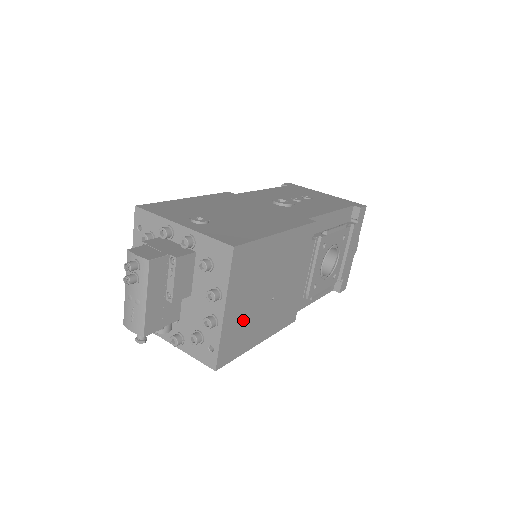
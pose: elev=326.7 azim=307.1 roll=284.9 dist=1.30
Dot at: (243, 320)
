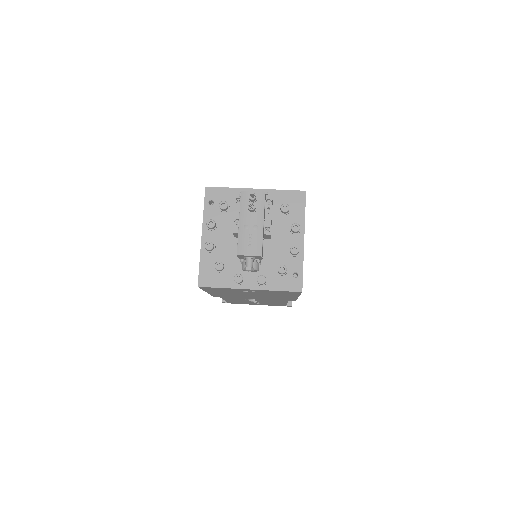
Dot at: occluded
